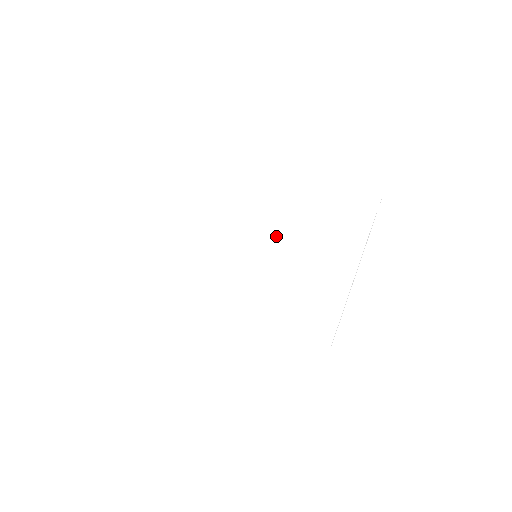
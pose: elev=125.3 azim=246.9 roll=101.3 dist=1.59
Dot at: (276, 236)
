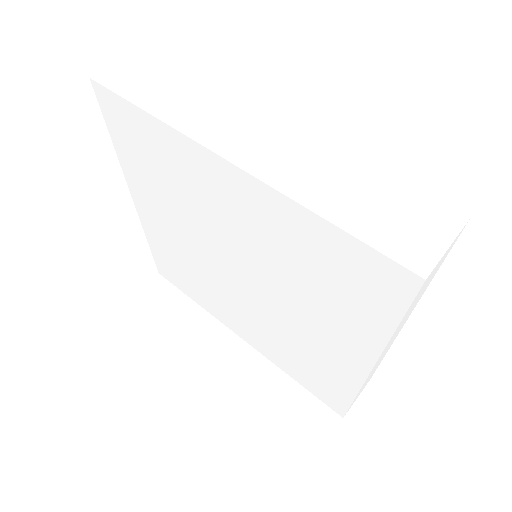
Dot at: (266, 247)
